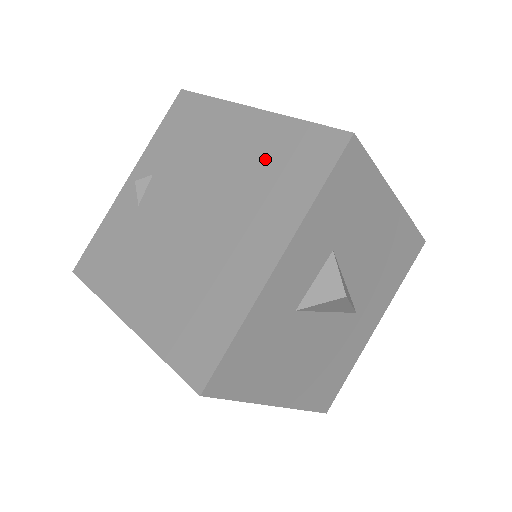
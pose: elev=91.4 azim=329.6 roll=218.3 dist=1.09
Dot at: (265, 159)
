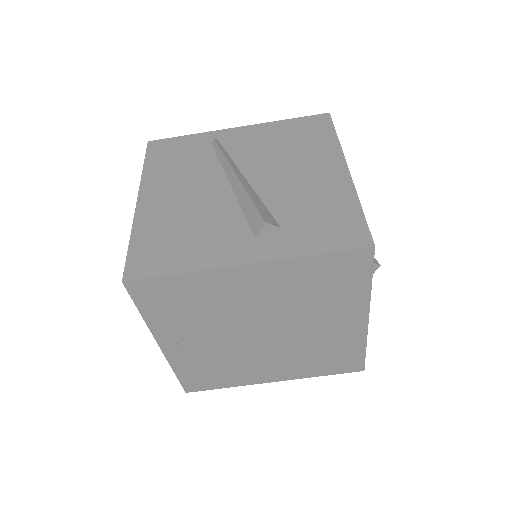
Dot at: (303, 287)
